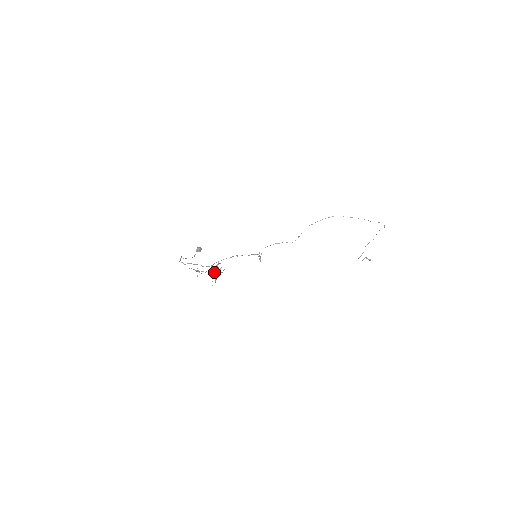
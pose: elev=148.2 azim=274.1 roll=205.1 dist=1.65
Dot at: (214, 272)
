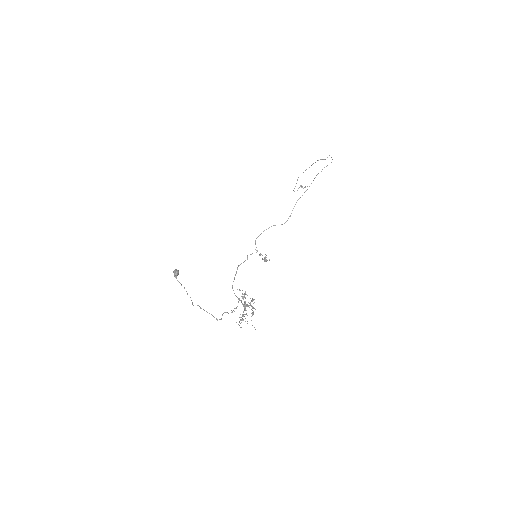
Dot at: (246, 306)
